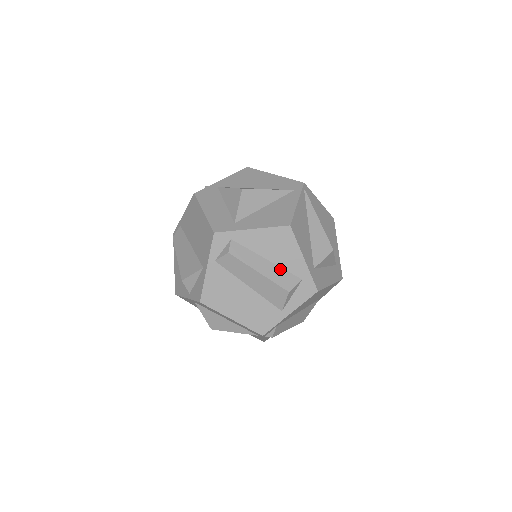
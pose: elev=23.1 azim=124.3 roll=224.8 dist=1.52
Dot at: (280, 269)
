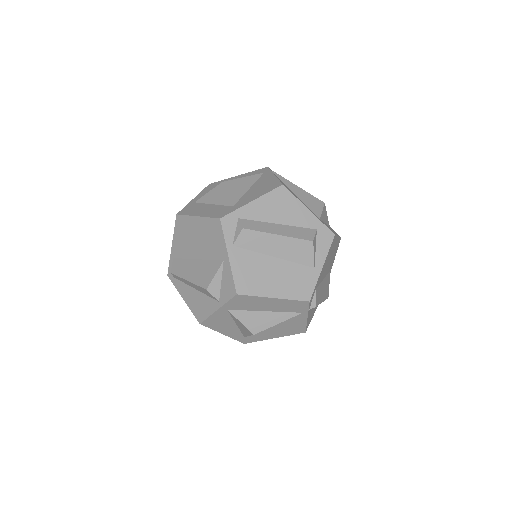
Dot at: (294, 227)
